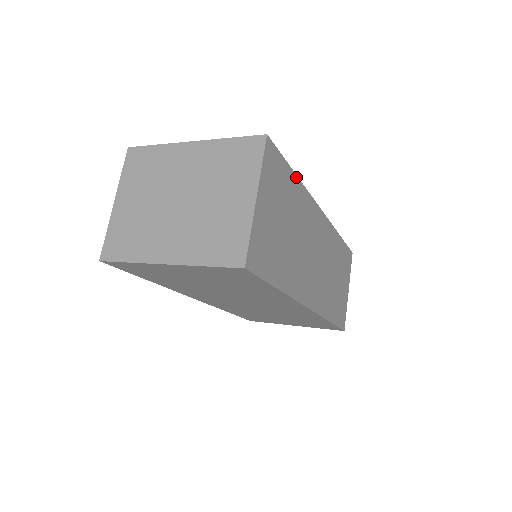
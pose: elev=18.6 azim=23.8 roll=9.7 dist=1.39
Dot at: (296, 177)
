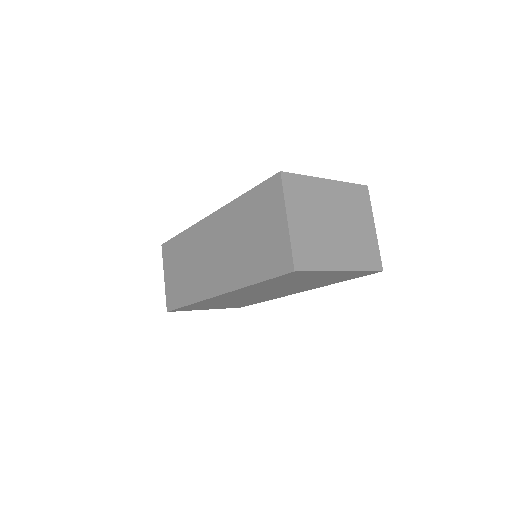
Dot at: occluded
